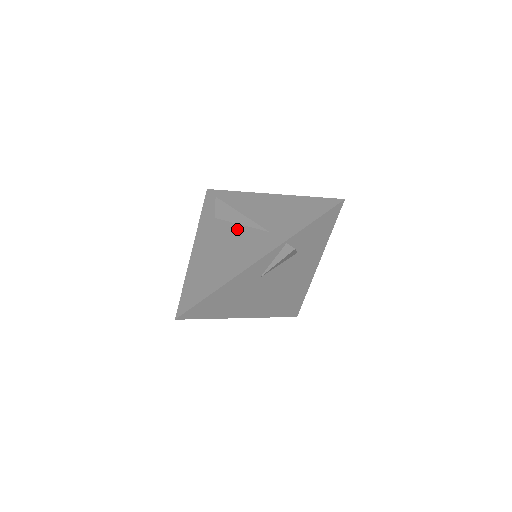
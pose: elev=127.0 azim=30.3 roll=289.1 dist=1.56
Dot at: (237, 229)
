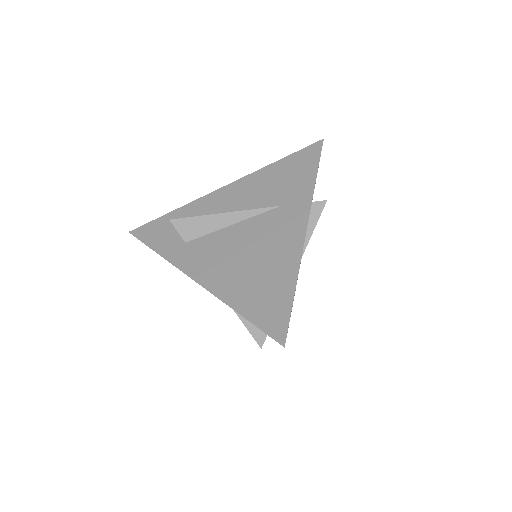
Dot at: (235, 230)
